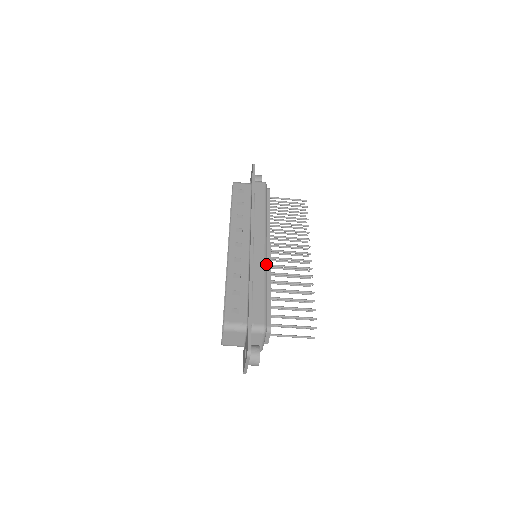
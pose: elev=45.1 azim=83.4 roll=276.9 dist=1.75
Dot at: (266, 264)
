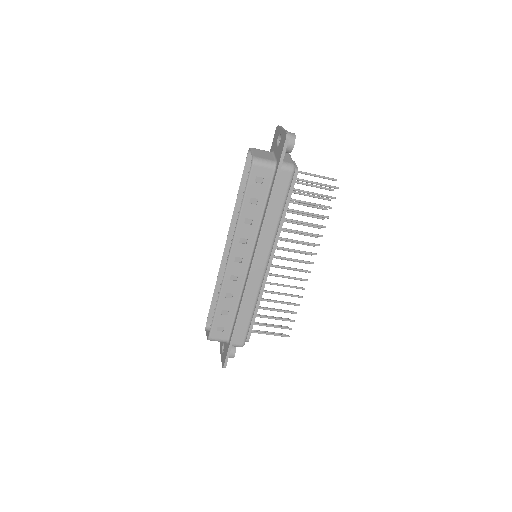
Dot at: (261, 286)
